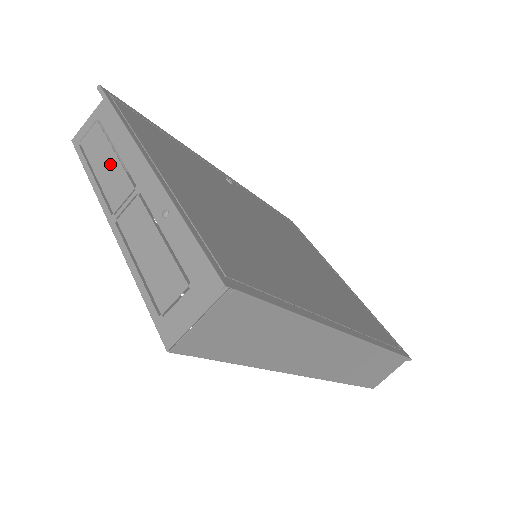
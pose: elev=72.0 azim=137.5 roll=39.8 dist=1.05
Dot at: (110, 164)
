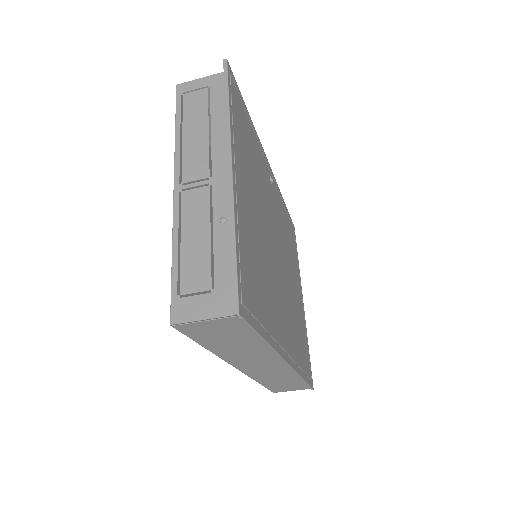
Dot at: (200, 138)
